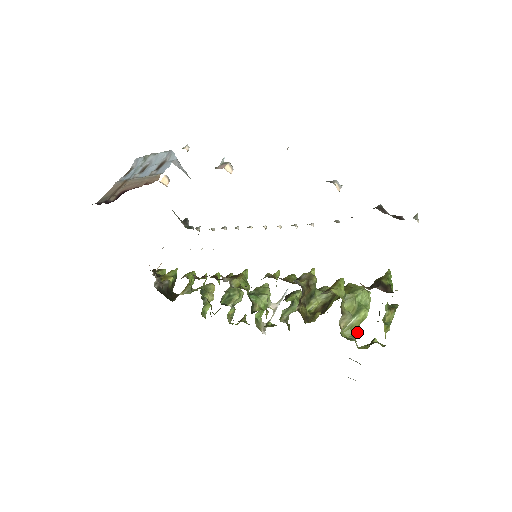
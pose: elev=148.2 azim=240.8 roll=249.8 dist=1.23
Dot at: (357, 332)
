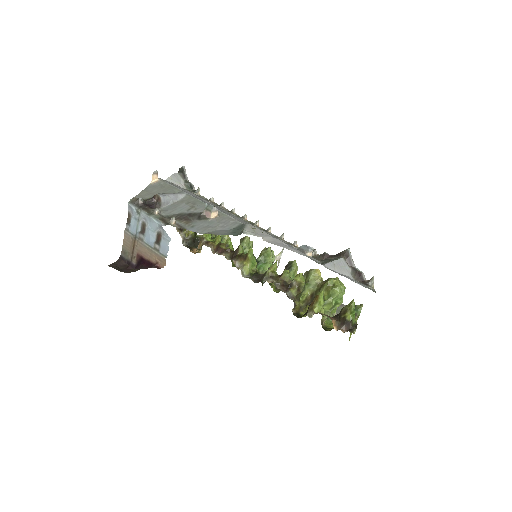
Dot at: occluded
